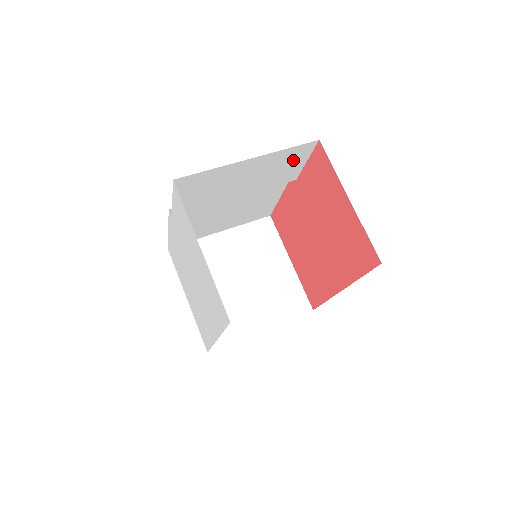
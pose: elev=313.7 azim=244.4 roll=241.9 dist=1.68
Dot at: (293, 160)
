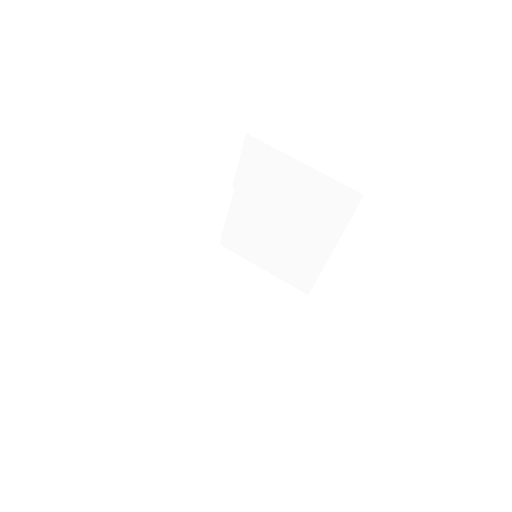
Dot at: (338, 205)
